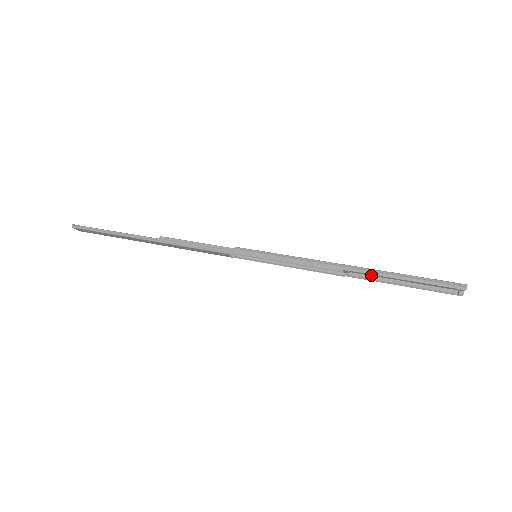
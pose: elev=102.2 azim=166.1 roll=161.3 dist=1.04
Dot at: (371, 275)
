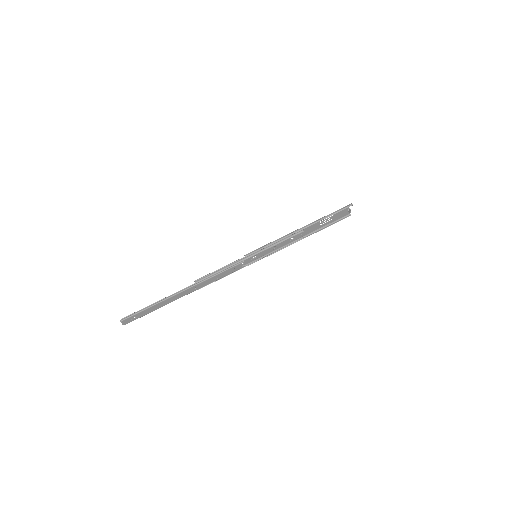
Dot at: (312, 231)
